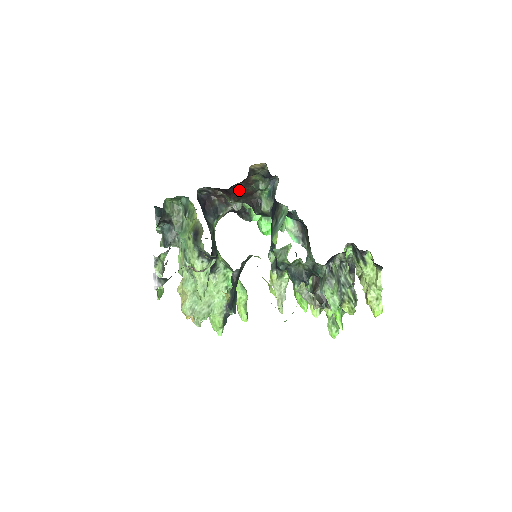
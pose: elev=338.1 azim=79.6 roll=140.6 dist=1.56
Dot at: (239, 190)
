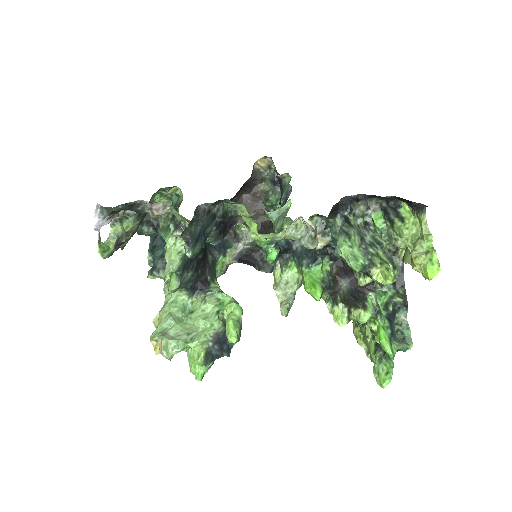
Dot at: (246, 205)
